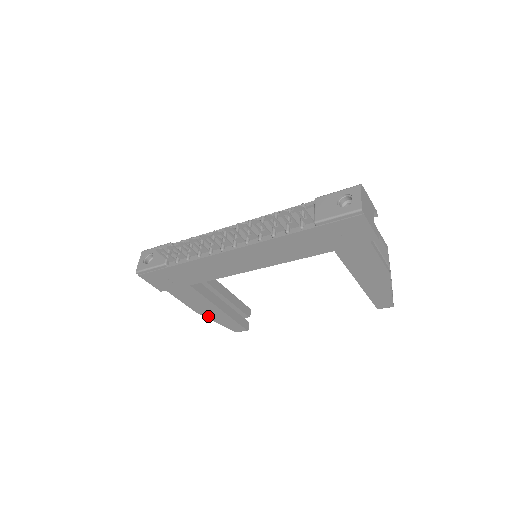
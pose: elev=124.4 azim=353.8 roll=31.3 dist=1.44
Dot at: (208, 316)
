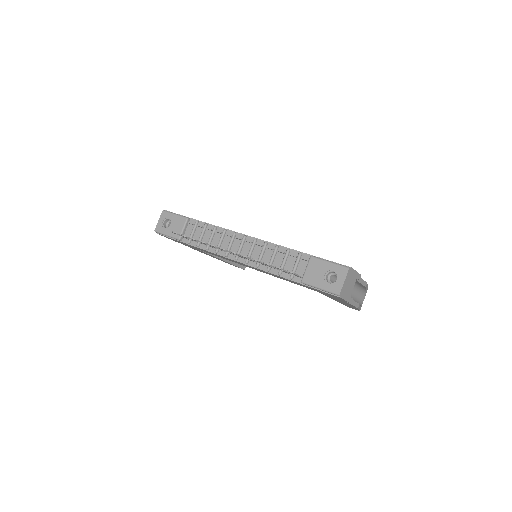
Dot at: (213, 257)
